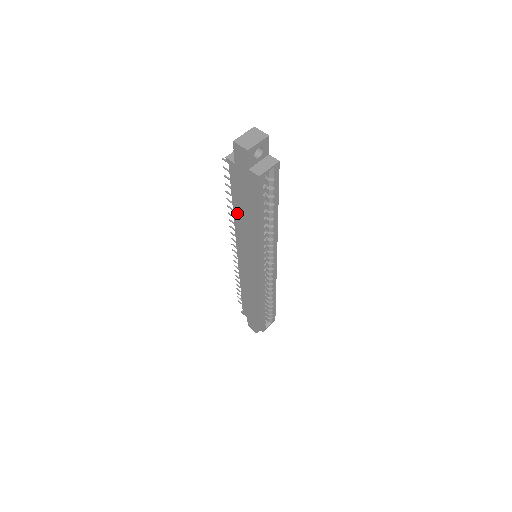
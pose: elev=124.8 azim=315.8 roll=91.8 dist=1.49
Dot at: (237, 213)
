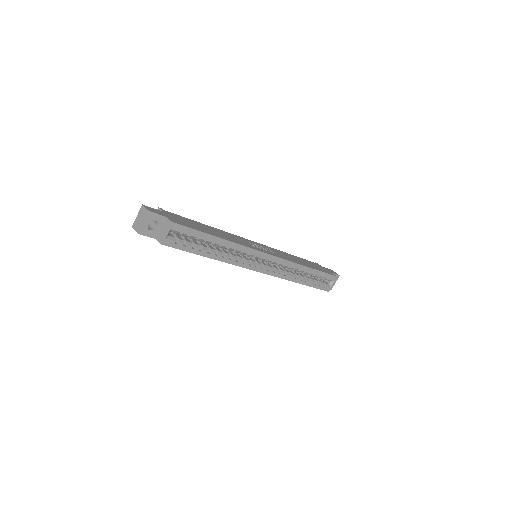
Dot at: occluded
